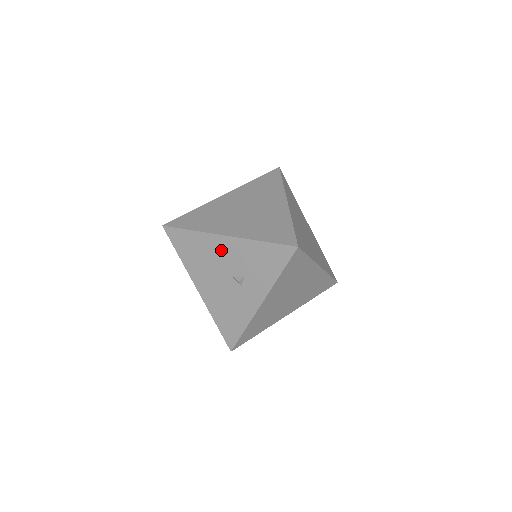
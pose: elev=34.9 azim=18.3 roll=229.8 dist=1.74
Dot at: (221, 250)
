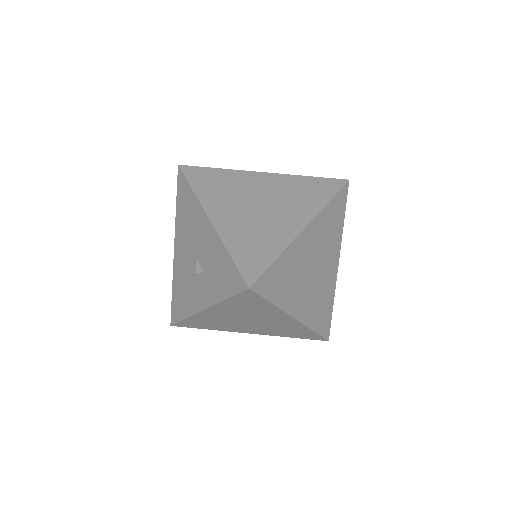
Dot at: (201, 230)
